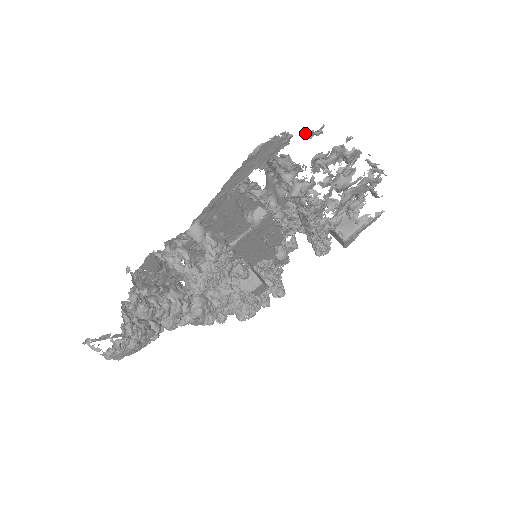
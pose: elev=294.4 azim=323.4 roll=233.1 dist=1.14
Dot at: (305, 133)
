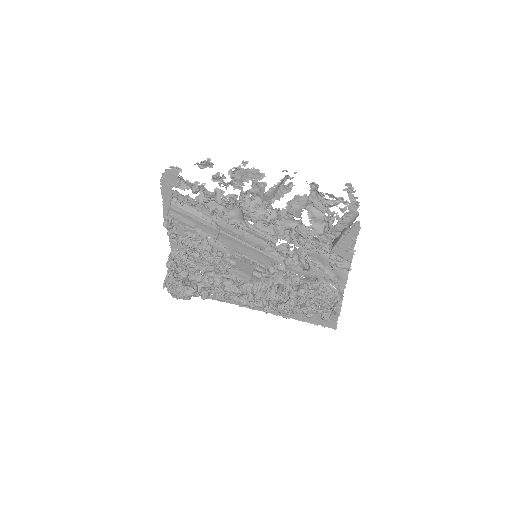
Dot at: (198, 165)
